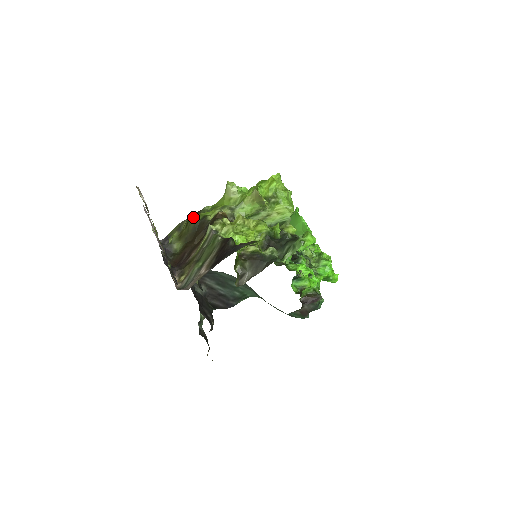
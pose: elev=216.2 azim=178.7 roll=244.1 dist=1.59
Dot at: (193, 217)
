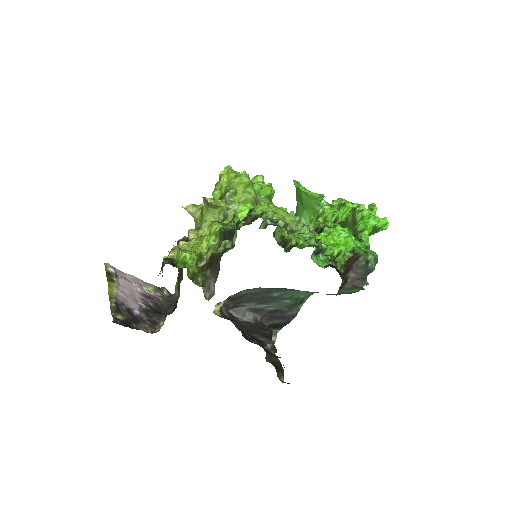
Dot at: occluded
